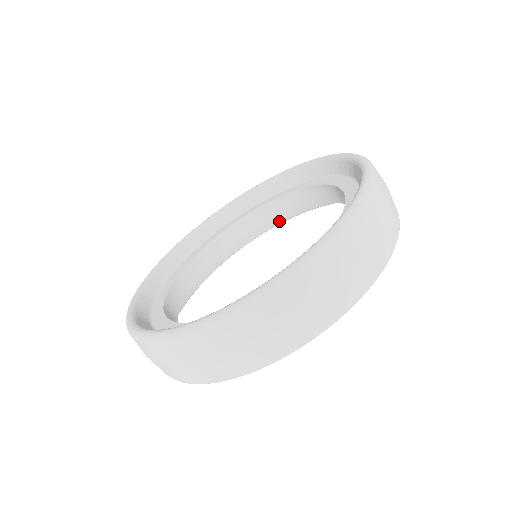
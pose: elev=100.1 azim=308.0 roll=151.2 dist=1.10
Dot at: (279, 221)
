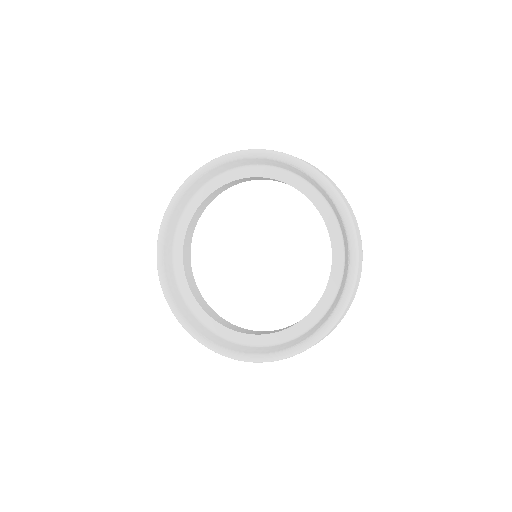
Dot at: occluded
